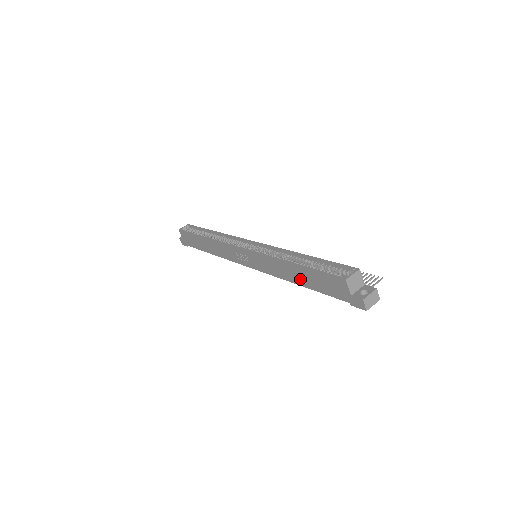
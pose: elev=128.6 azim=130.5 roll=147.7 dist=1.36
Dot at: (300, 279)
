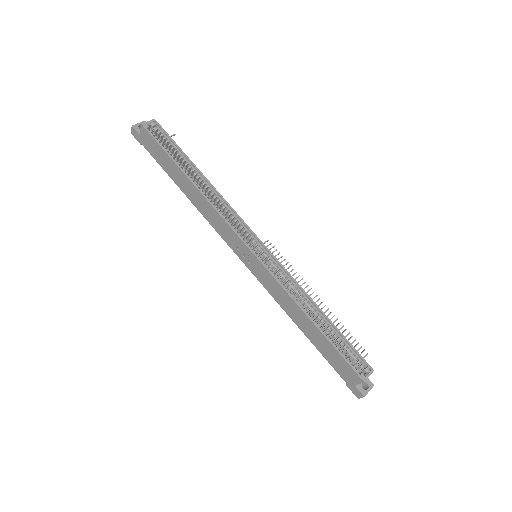
Dot at: (308, 331)
